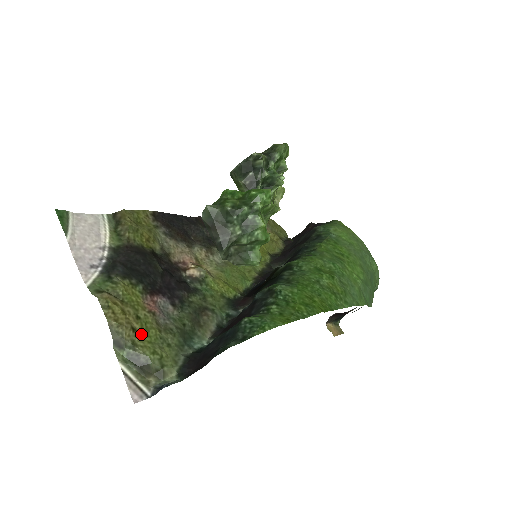
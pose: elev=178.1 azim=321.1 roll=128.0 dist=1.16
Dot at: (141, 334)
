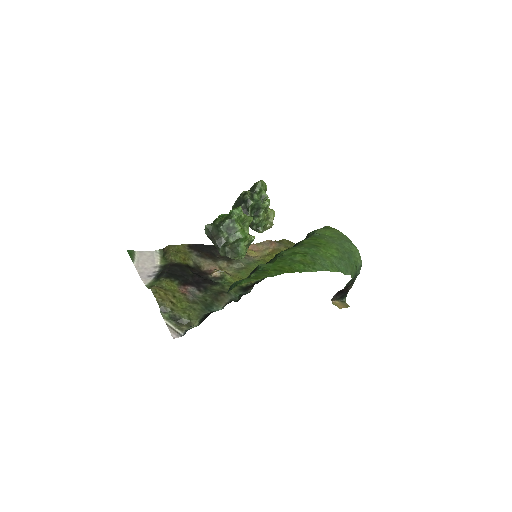
Dot at: (177, 305)
